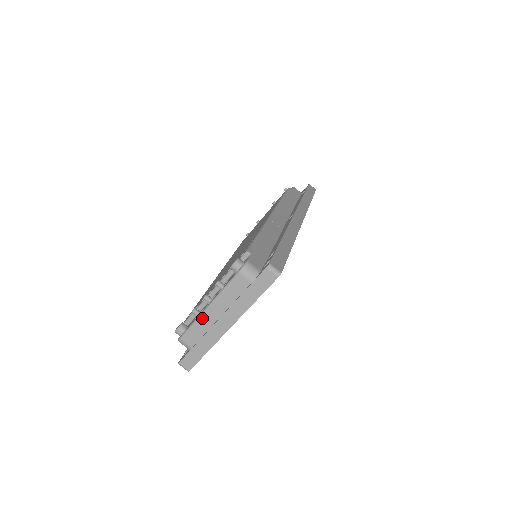
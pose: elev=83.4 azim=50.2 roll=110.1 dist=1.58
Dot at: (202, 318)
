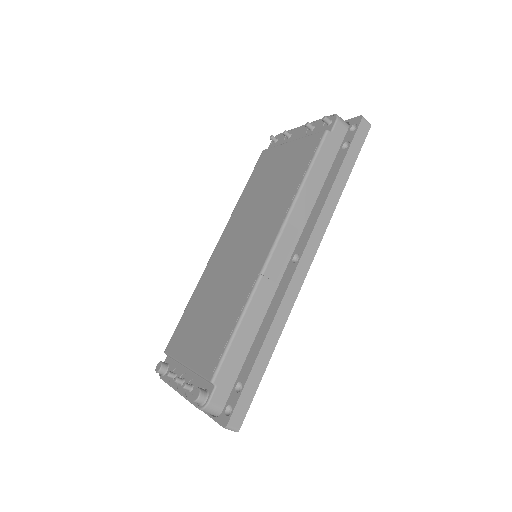
Dot at: occluded
